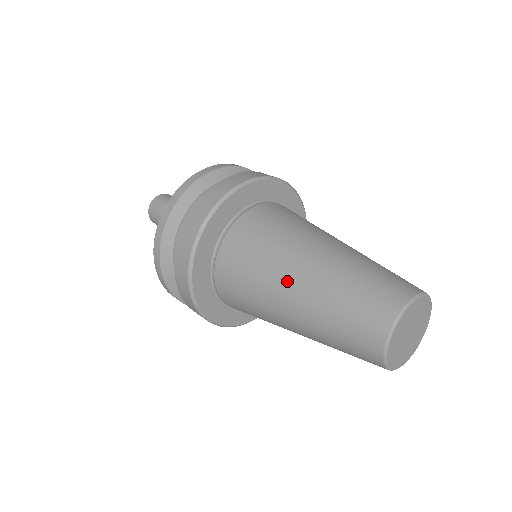
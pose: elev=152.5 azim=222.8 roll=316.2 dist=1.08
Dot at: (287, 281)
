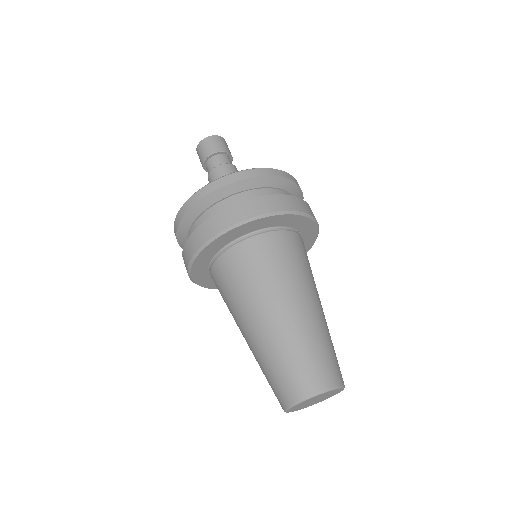
Dot at: (241, 331)
